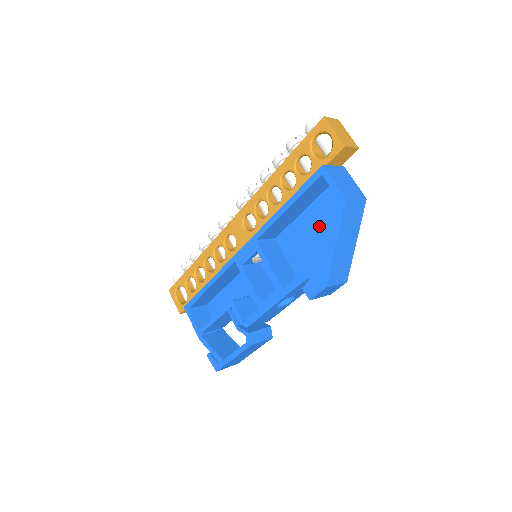
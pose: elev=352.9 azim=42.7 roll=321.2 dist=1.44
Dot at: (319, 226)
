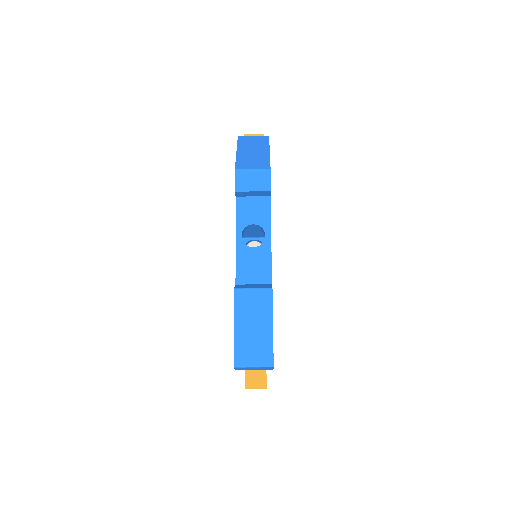
Dot at: occluded
